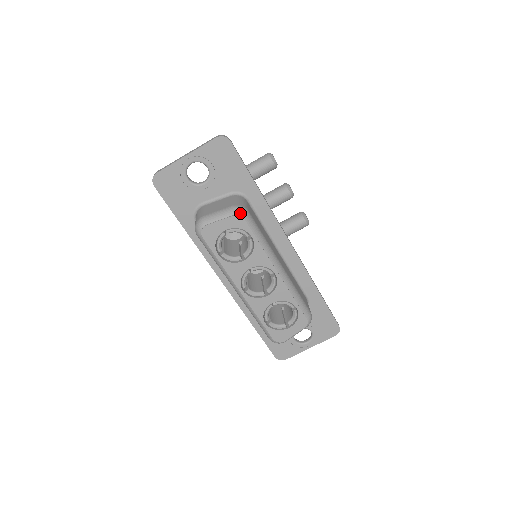
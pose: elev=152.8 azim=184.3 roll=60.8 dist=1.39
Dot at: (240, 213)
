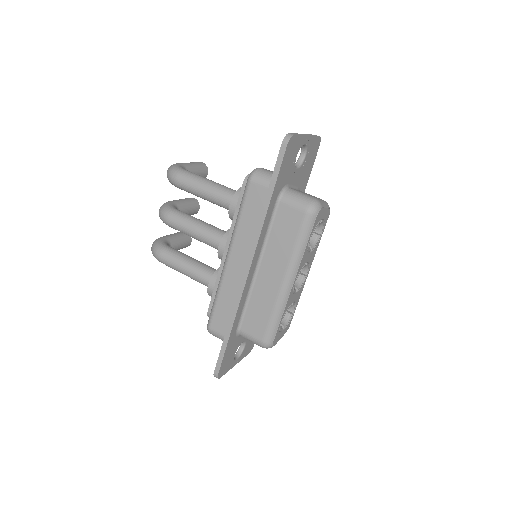
Dot at: occluded
